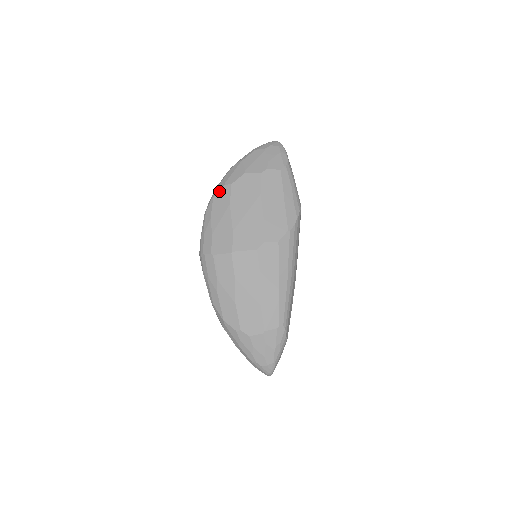
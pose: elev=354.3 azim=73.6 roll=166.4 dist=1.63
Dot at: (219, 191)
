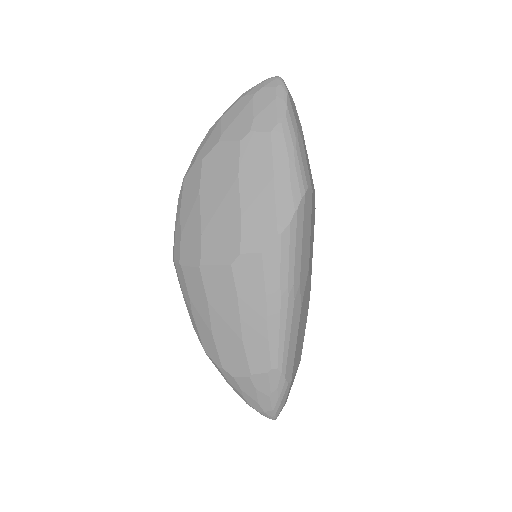
Dot at: (189, 170)
